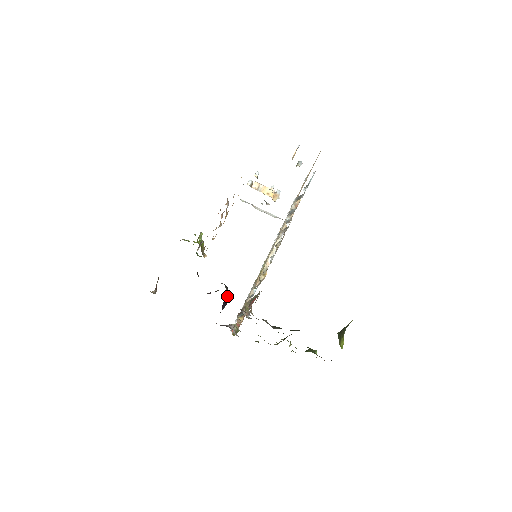
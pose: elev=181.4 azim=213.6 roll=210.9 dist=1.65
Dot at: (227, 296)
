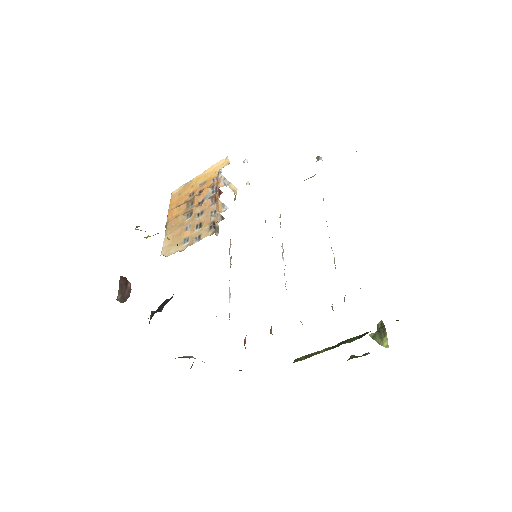
Dot at: occluded
